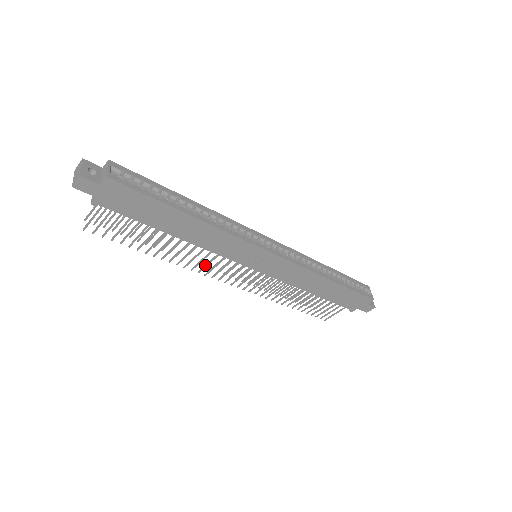
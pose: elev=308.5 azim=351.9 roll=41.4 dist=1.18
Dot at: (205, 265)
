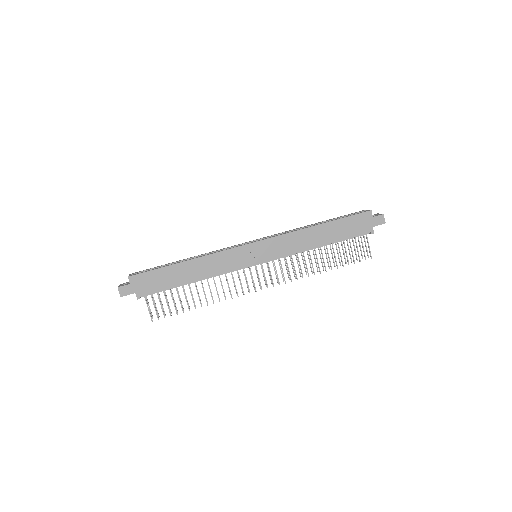
Dot at: (235, 288)
